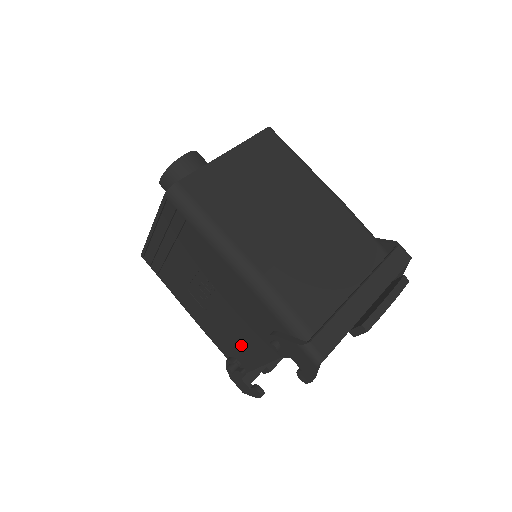
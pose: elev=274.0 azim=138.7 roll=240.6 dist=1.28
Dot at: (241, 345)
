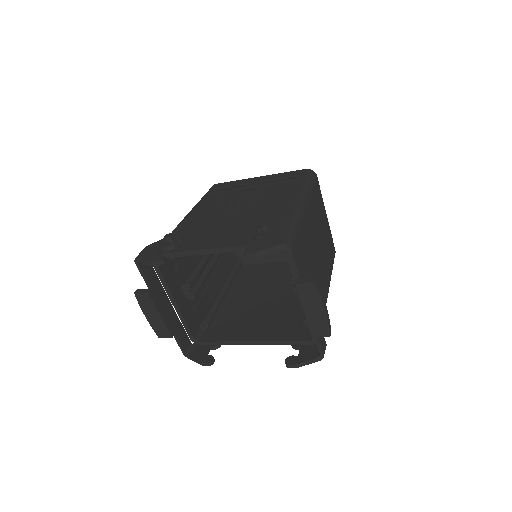
Dot at: (207, 236)
